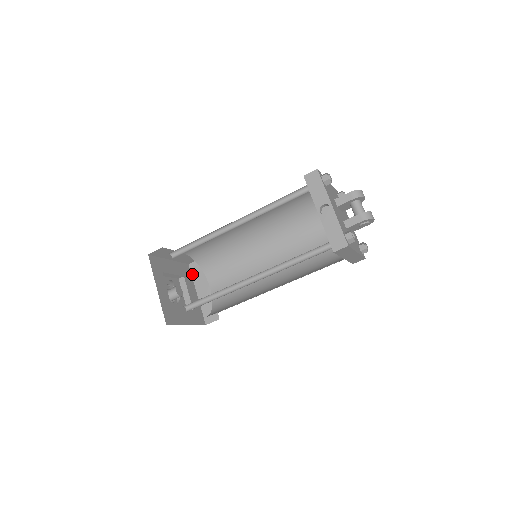
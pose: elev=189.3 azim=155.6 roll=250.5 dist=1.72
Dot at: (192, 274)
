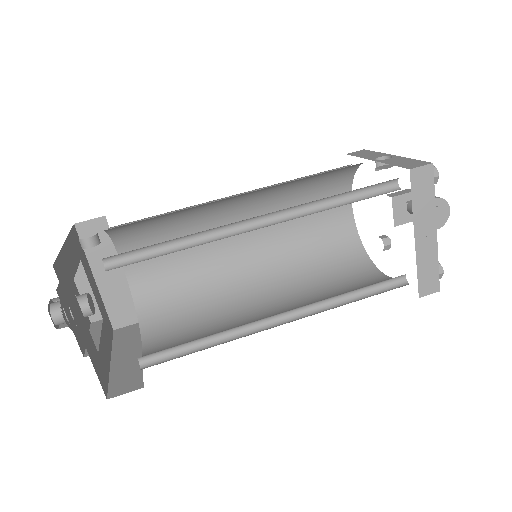
Dot at: (114, 339)
